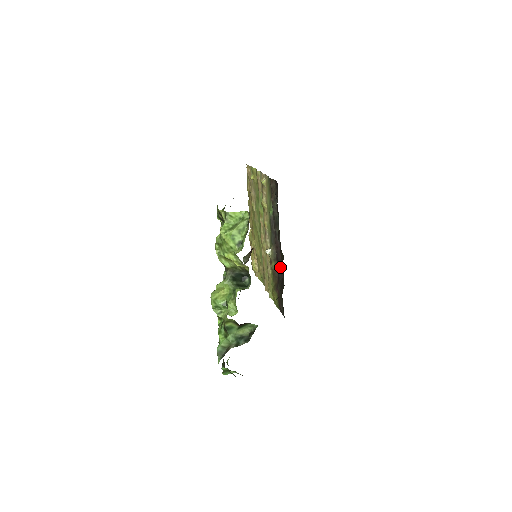
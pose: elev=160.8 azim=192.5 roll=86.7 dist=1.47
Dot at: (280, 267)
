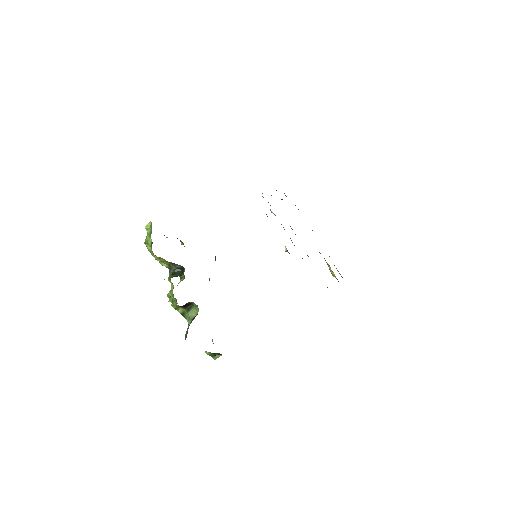
Dot at: occluded
